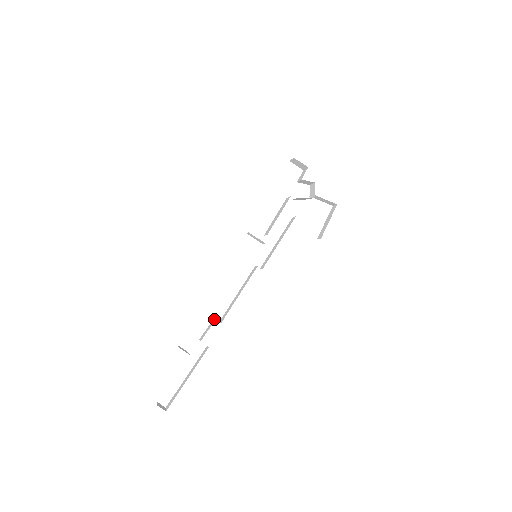
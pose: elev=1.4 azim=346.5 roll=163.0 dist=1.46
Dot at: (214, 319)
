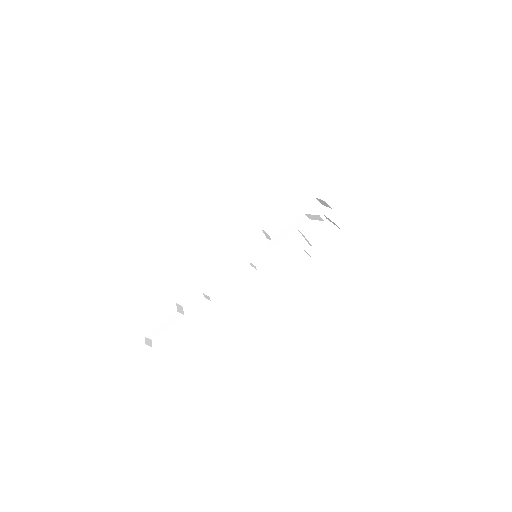
Dot at: (206, 295)
